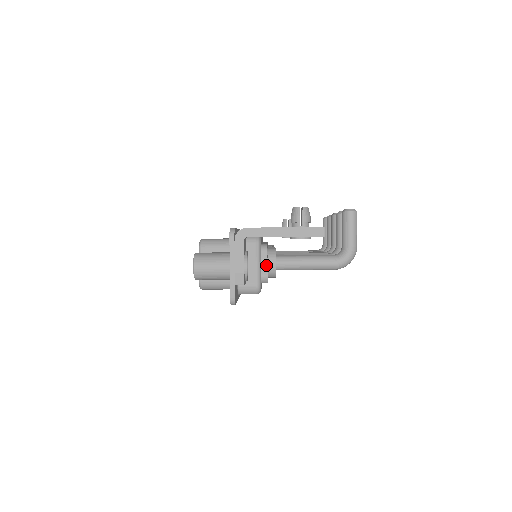
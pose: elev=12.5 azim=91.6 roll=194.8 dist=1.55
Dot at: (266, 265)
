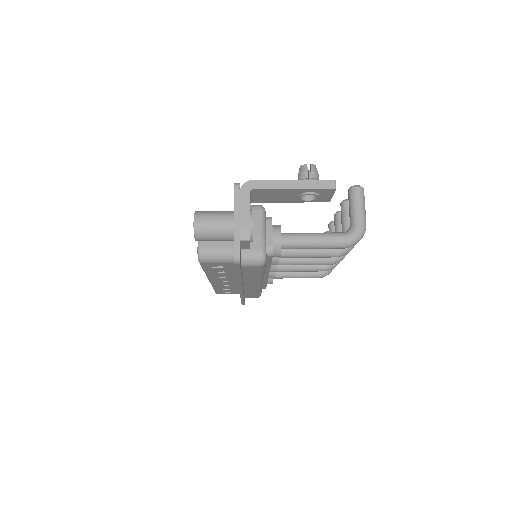
Dot at: (271, 235)
